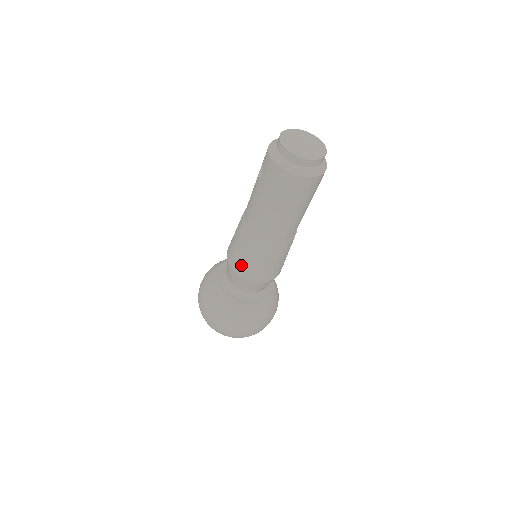
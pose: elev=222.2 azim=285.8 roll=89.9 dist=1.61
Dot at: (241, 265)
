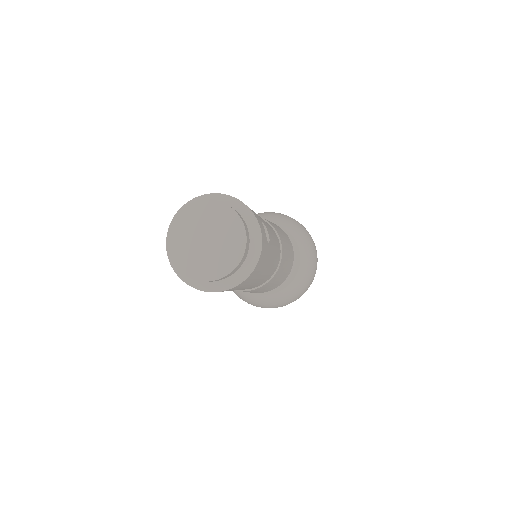
Dot at: occluded
